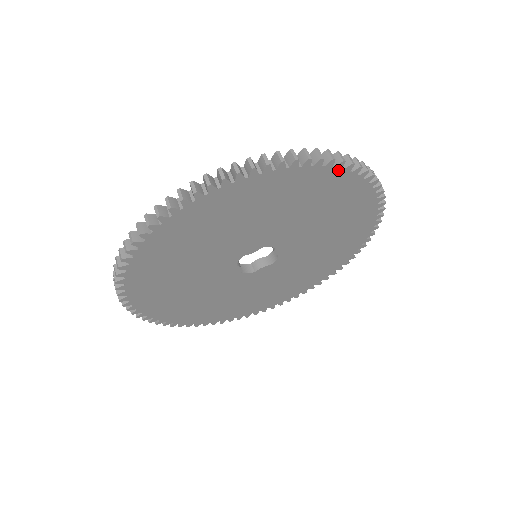
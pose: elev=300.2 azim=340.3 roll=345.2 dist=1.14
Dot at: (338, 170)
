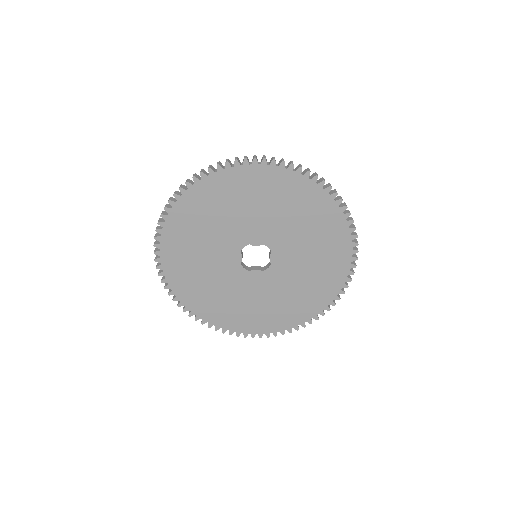
Dot at: (332, 199)
